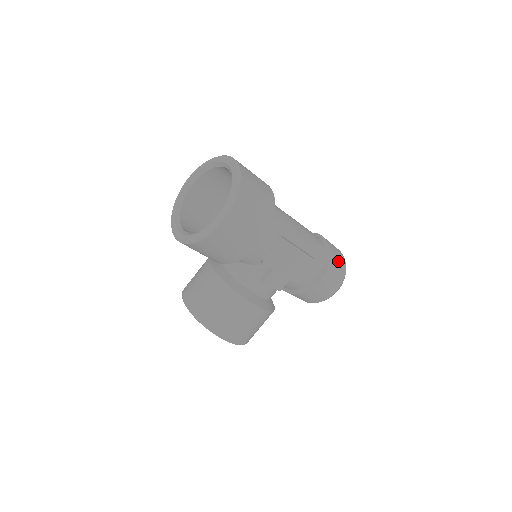
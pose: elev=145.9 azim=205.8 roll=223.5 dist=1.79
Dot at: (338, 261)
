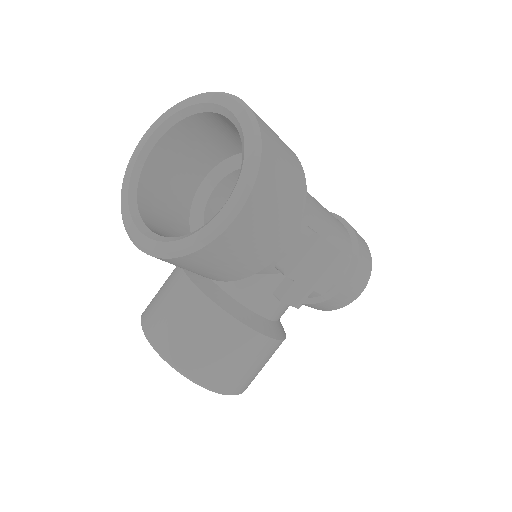
Dot at: (365, 251)
